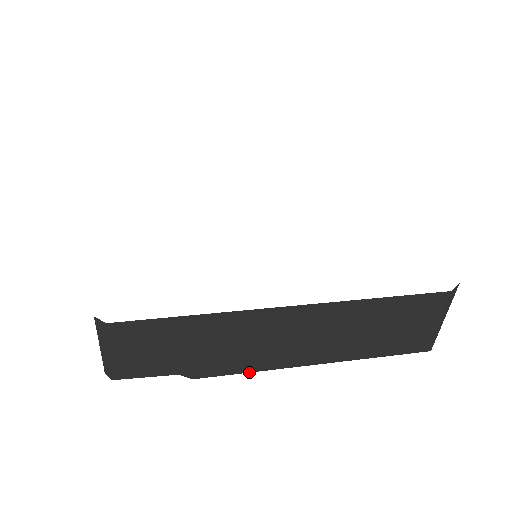
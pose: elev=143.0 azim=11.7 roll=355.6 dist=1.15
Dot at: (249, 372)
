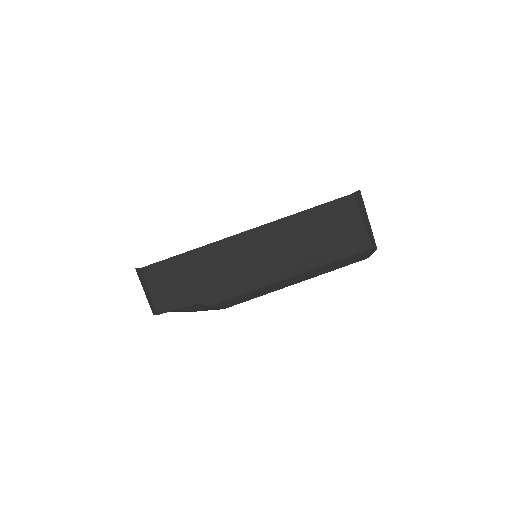
Dot at: (245, 293)
